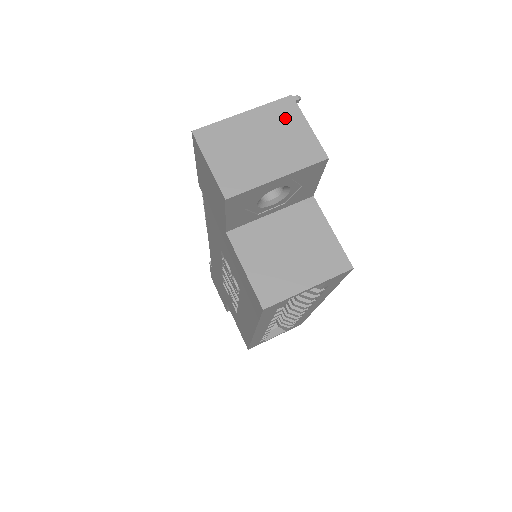
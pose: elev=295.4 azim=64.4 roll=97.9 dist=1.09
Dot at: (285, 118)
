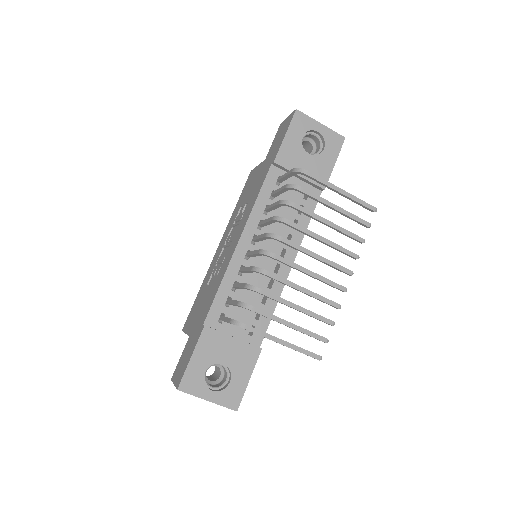
Dot at: occluded
